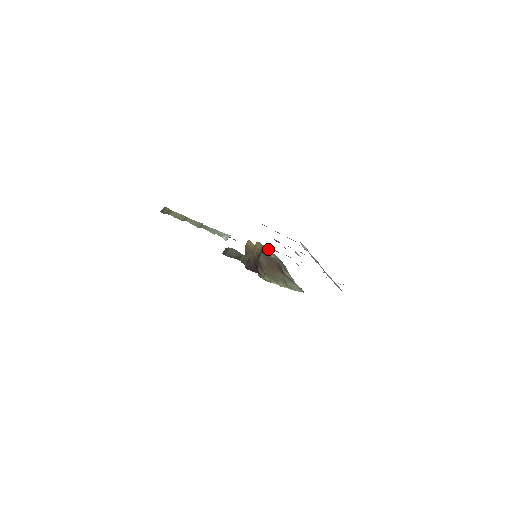
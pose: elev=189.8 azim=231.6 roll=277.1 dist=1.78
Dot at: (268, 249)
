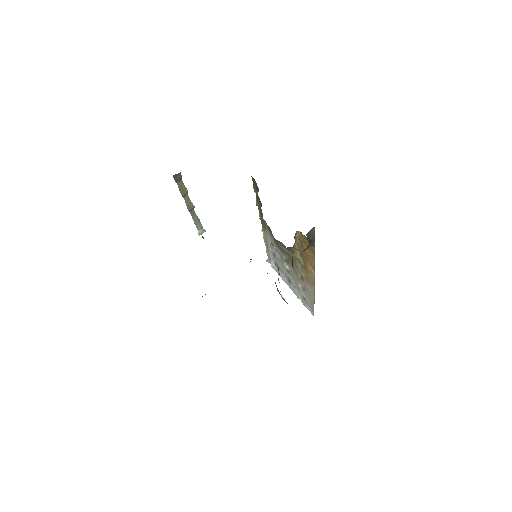
Dot at: (292, 248)
